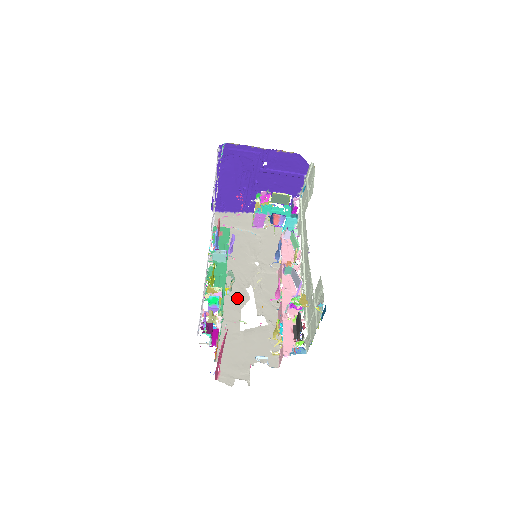
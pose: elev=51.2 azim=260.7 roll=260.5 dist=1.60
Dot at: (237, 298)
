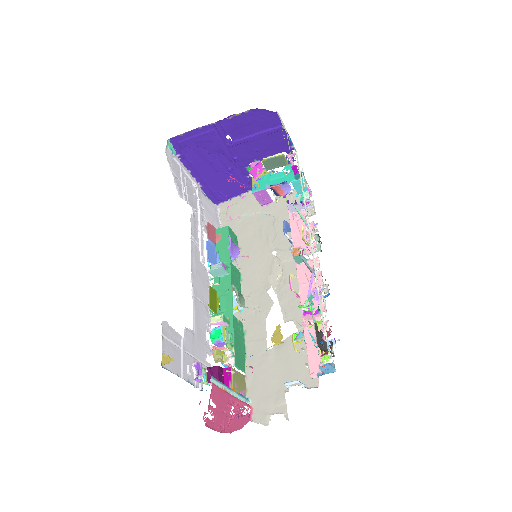
Dot at: (258, 308)
